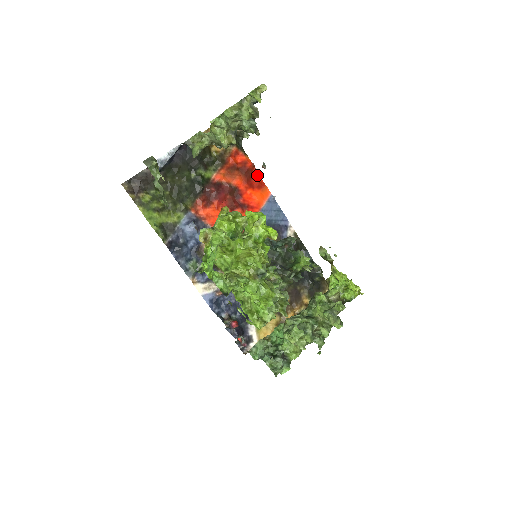
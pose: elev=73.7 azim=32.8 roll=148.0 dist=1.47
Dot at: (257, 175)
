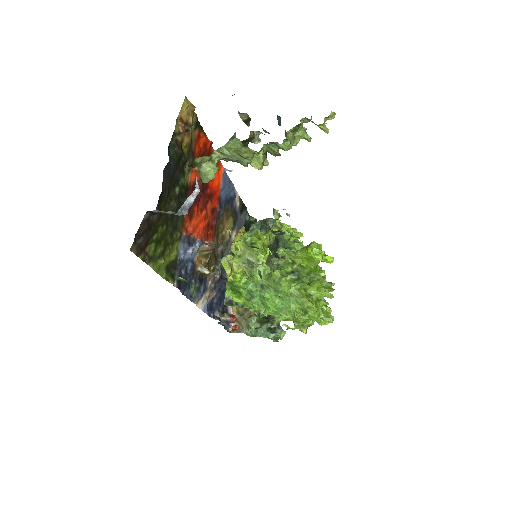
Dot at: occluded
